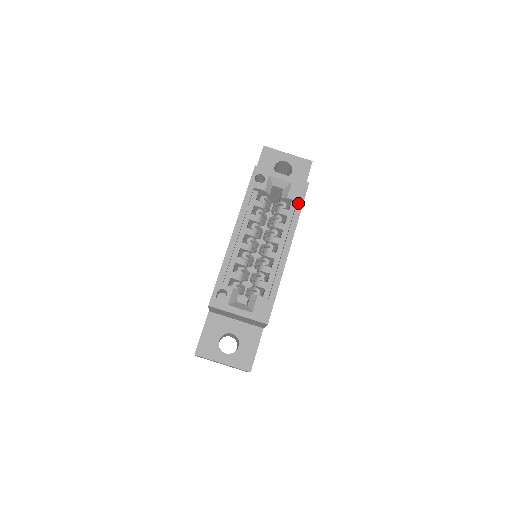
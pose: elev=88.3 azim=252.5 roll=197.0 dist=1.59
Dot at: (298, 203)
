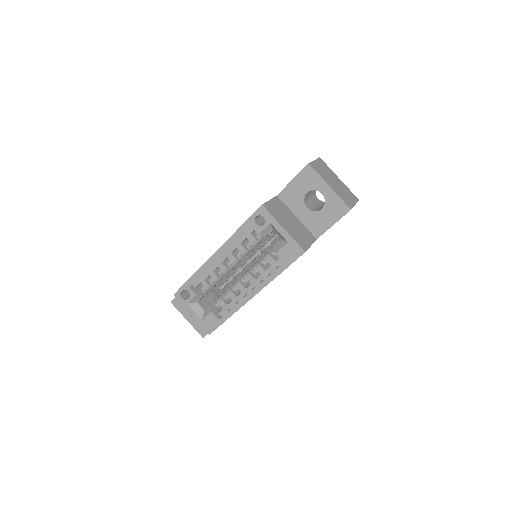
Dot at: (283, 264)
